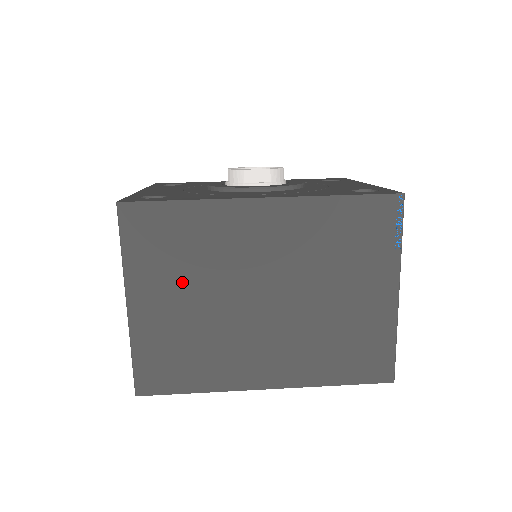
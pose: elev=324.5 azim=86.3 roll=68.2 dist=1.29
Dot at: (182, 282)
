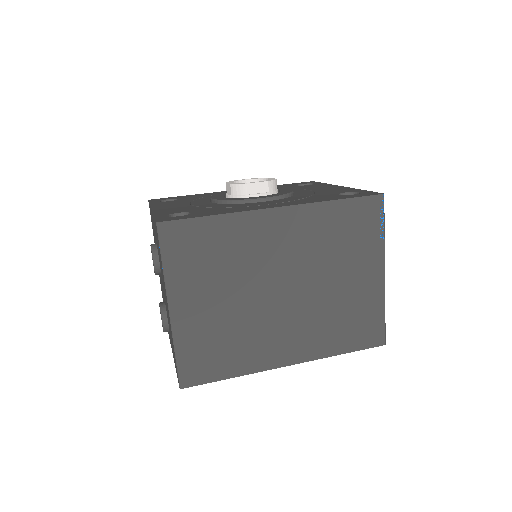
Dot at: (215, 285)
